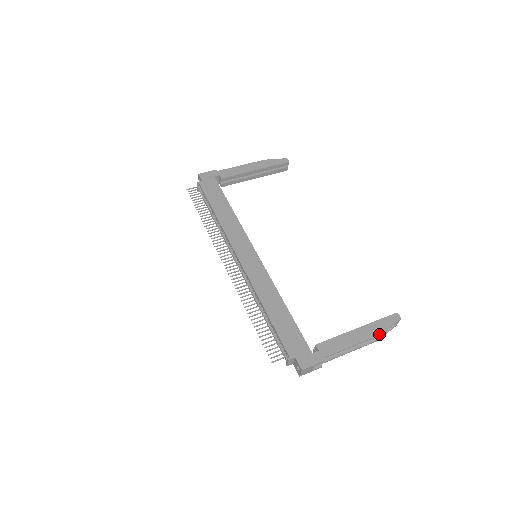
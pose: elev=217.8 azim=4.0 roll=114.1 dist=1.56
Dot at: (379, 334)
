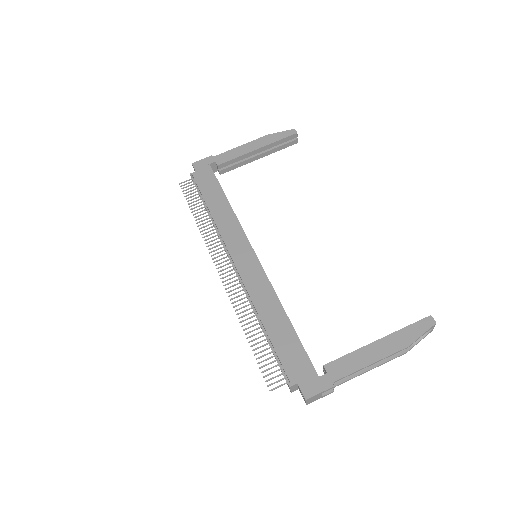
Dot at: (406, 346)
